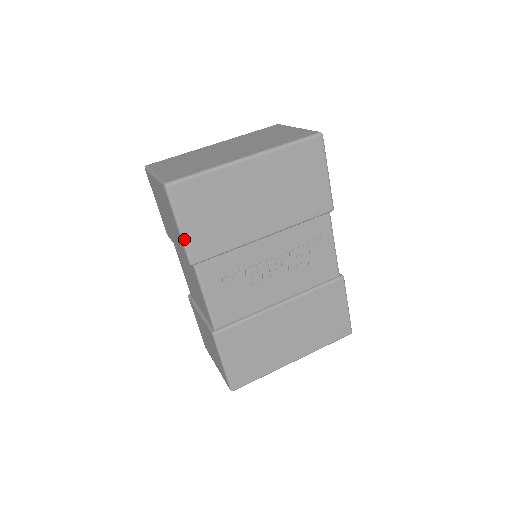
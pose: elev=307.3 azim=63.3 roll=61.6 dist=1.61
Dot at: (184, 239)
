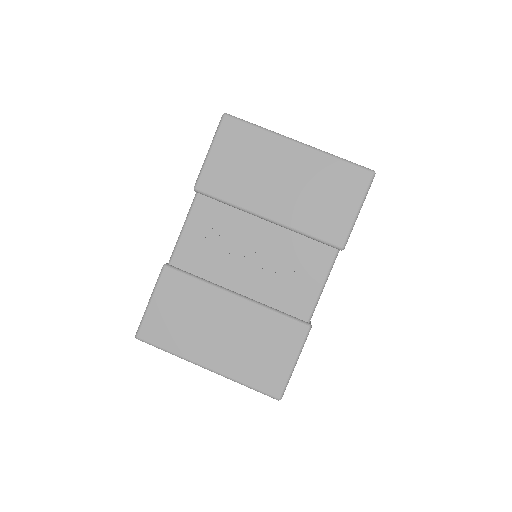
Dot at: (205, 163)
